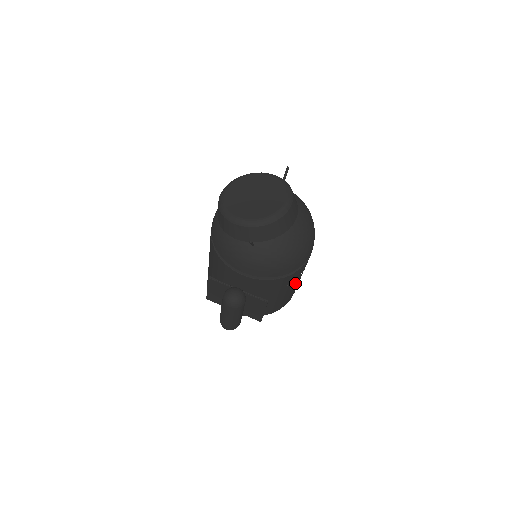
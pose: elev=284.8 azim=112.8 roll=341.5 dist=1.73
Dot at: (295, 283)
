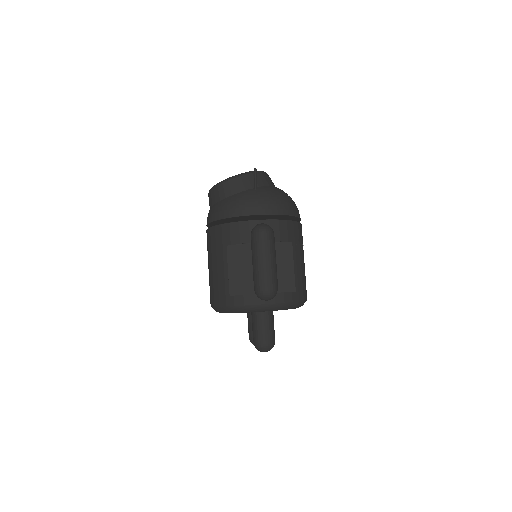
Dot at: (303, 255)
